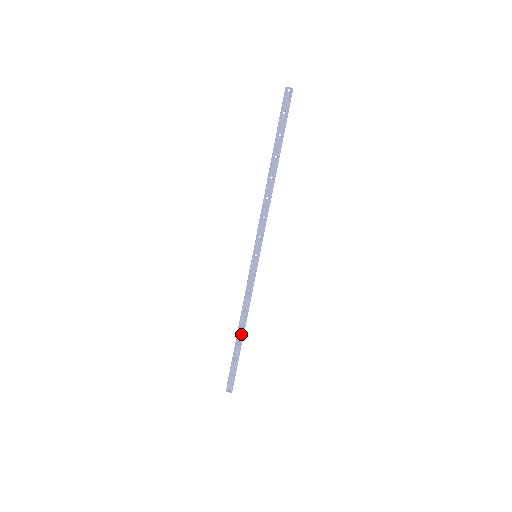
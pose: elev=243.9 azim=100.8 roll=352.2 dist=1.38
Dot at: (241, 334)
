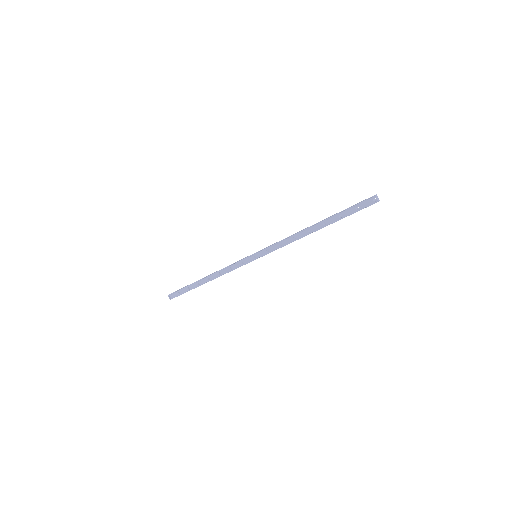
Dot at: (205, 281)
